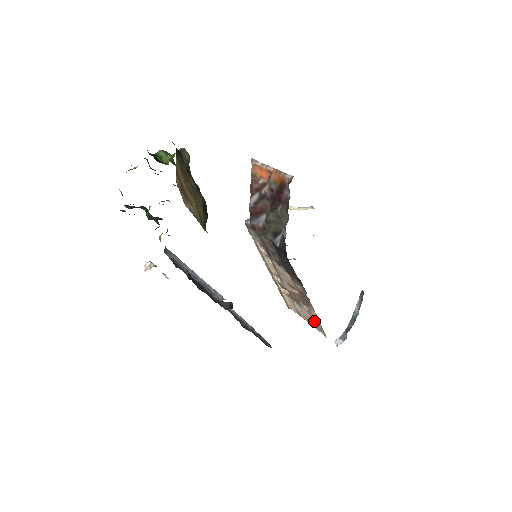
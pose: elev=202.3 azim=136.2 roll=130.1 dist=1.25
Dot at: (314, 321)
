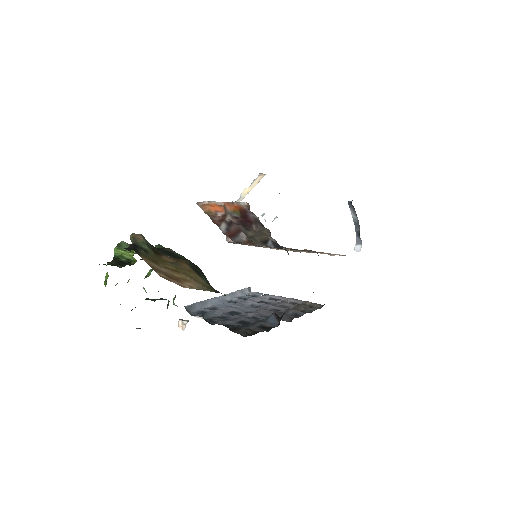
Dot at: (332, 255)
